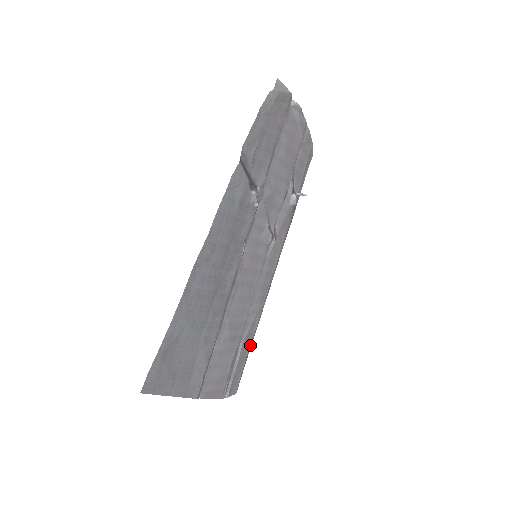
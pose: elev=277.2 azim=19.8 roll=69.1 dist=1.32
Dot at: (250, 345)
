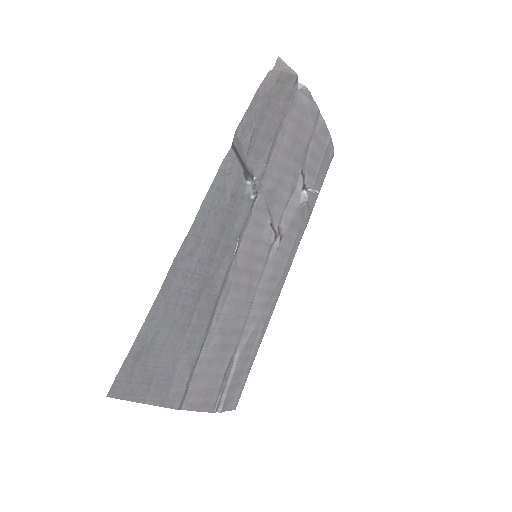
Dot at: (253, 357)
